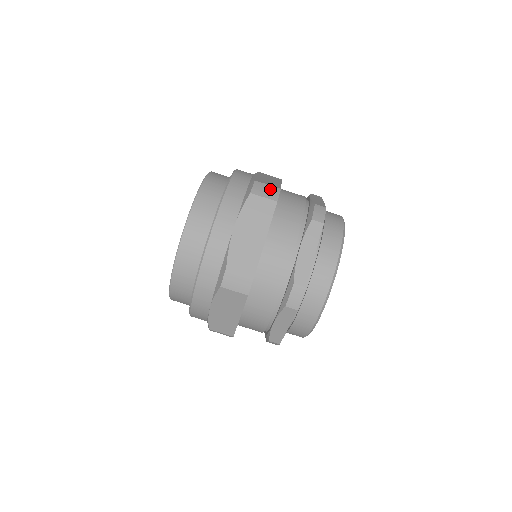
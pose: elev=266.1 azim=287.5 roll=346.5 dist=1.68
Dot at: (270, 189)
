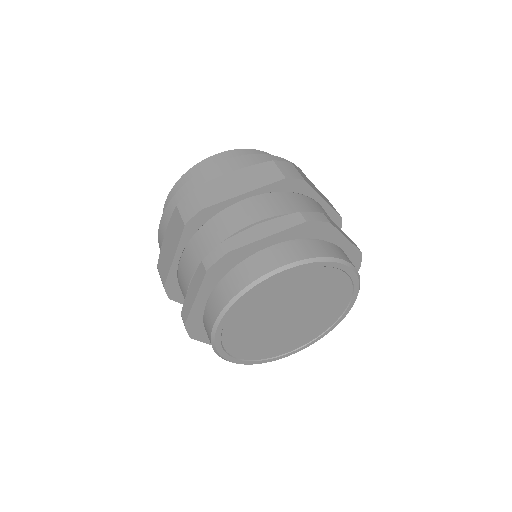
Dot at: (294, 172)
